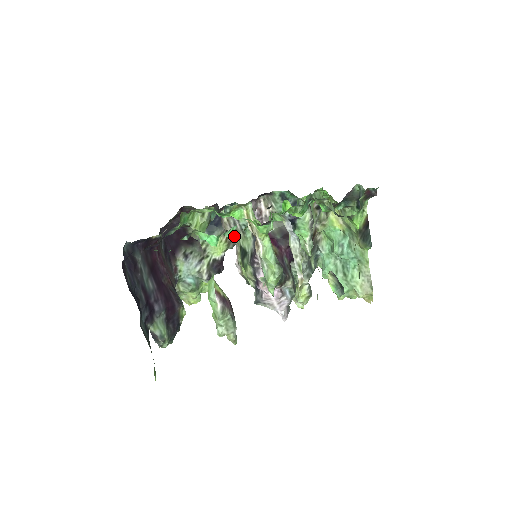
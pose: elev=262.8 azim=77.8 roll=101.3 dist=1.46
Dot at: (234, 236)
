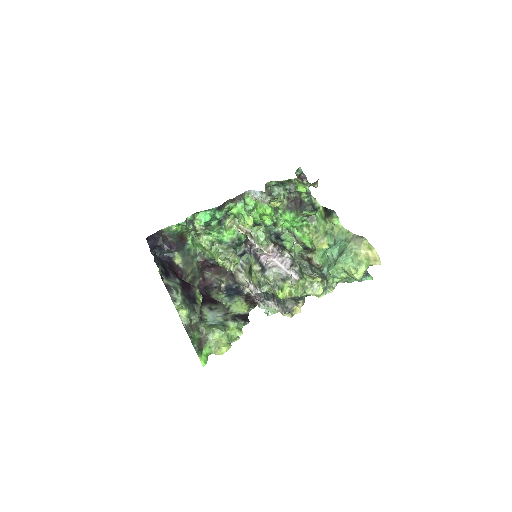
Dot at: (245, 276)
